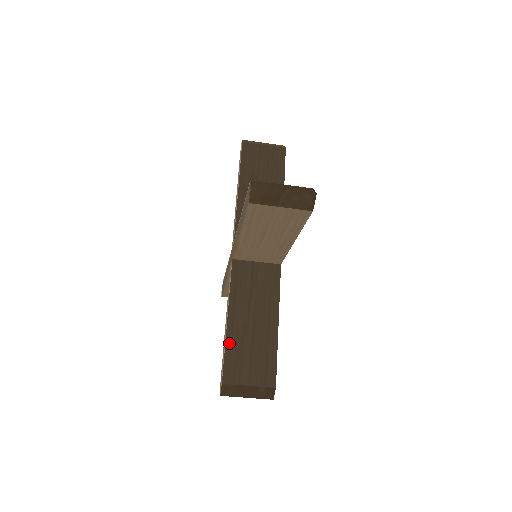
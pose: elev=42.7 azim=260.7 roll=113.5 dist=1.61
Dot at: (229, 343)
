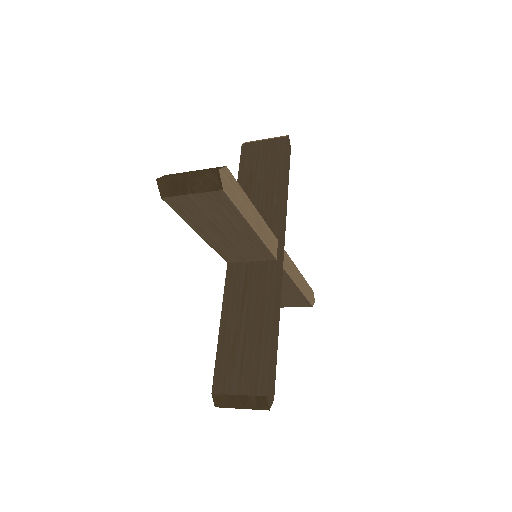
Dot at: (220, 350)
